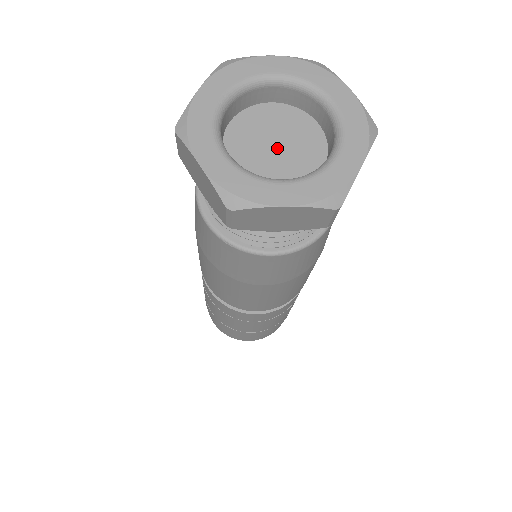
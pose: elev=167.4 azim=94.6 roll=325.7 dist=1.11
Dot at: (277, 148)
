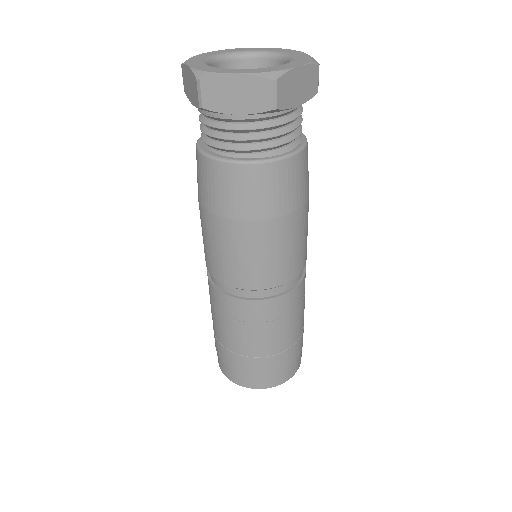
Dot at: occluded
